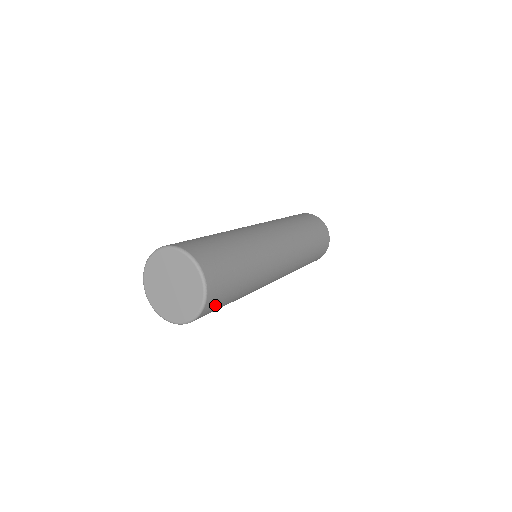
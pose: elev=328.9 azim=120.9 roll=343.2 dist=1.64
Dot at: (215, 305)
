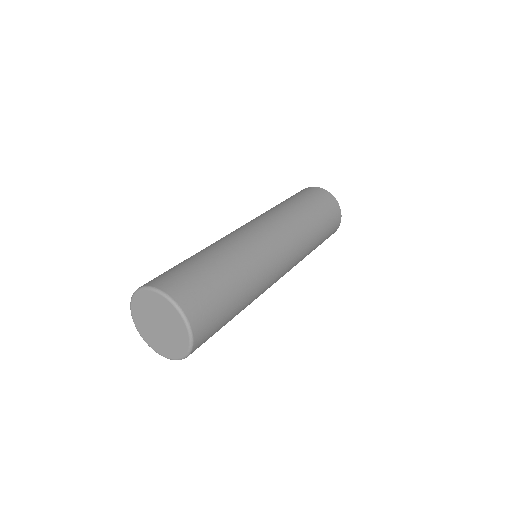
Dot at: (208, 332)
